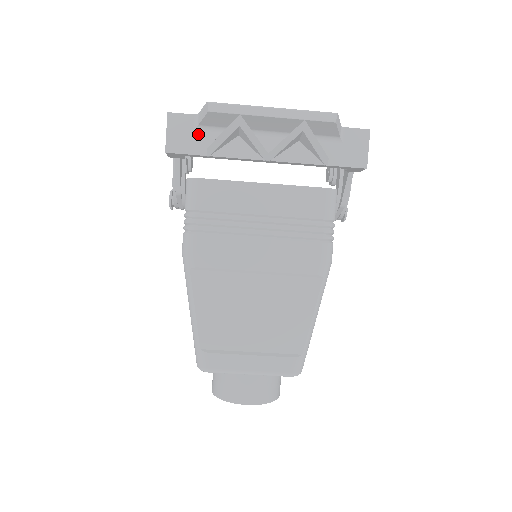
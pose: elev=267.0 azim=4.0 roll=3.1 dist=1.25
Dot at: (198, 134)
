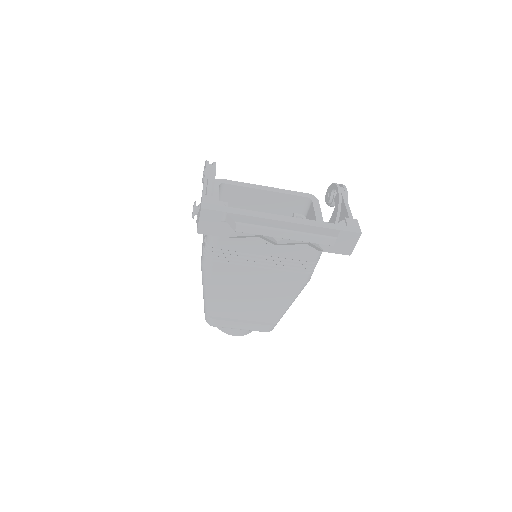
Dot at: (224, 224)
